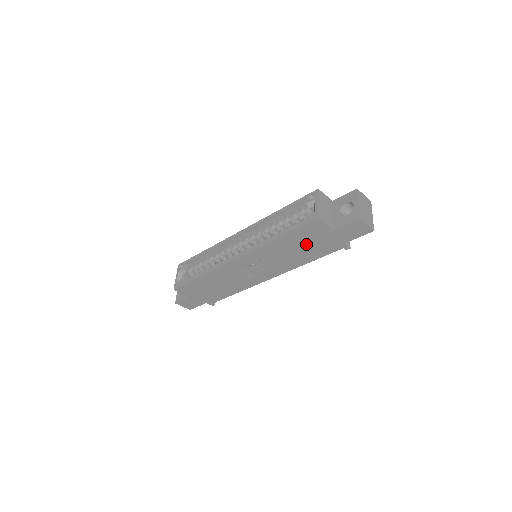
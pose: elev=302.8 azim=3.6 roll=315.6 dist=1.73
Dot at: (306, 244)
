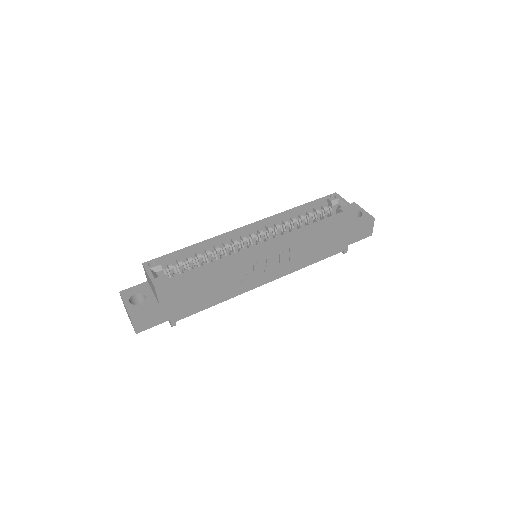
Dot at: (327, 238)
